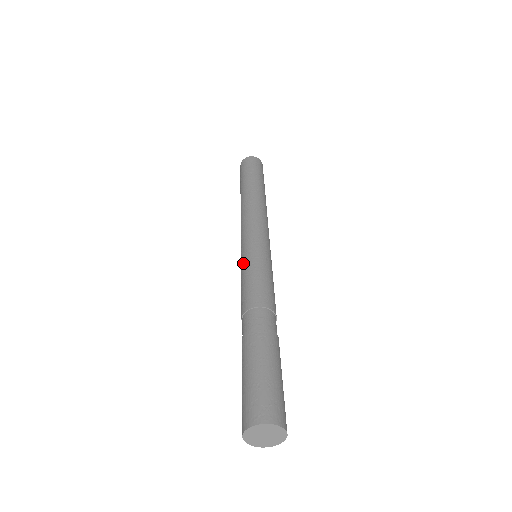
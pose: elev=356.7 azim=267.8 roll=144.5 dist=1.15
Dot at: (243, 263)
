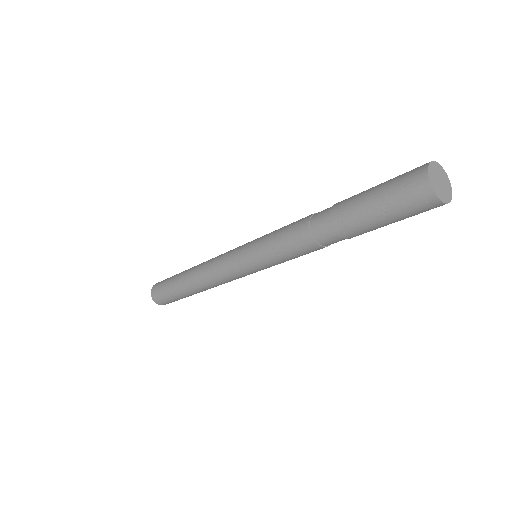
Dot at: (259, 239)
